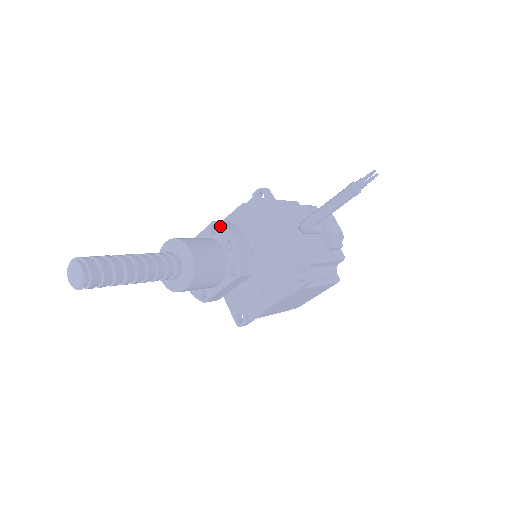
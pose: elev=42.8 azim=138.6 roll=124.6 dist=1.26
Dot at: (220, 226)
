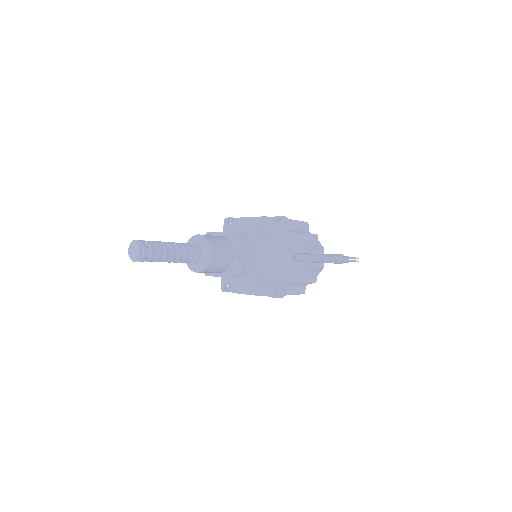
Dot at: (239, 239)
